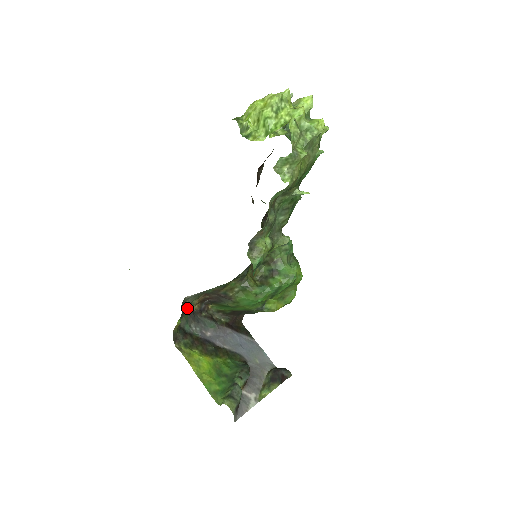
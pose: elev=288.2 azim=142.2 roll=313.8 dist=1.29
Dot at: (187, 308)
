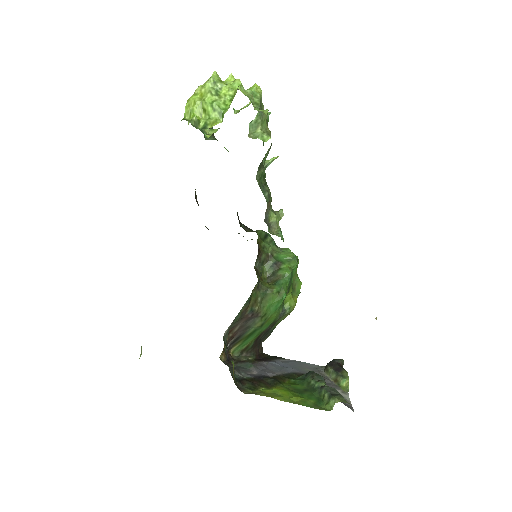
Dot at: occluded
